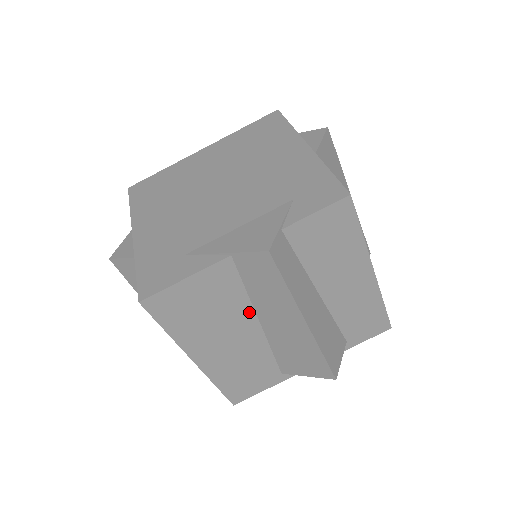
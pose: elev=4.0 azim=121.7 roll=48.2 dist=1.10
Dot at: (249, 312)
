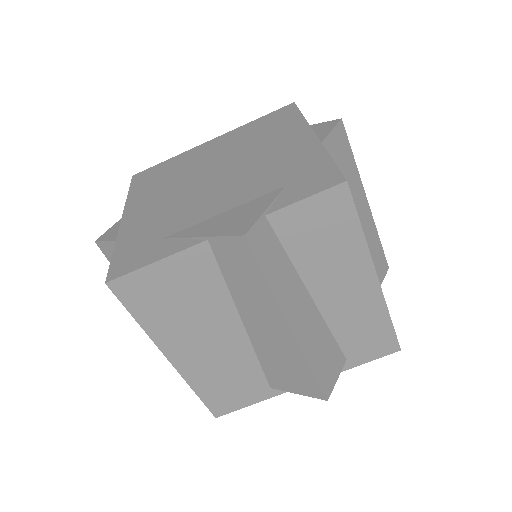
Dot at: (230, 310)
